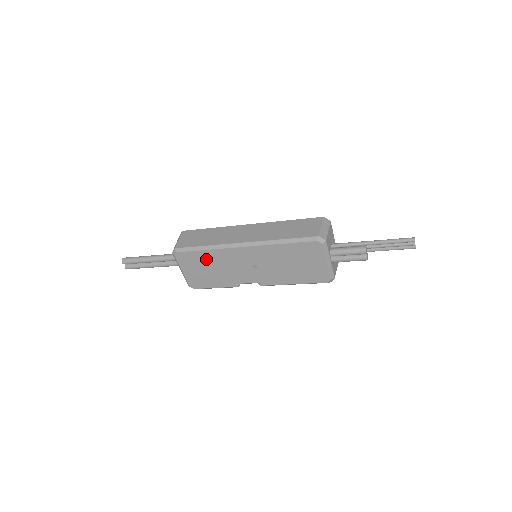
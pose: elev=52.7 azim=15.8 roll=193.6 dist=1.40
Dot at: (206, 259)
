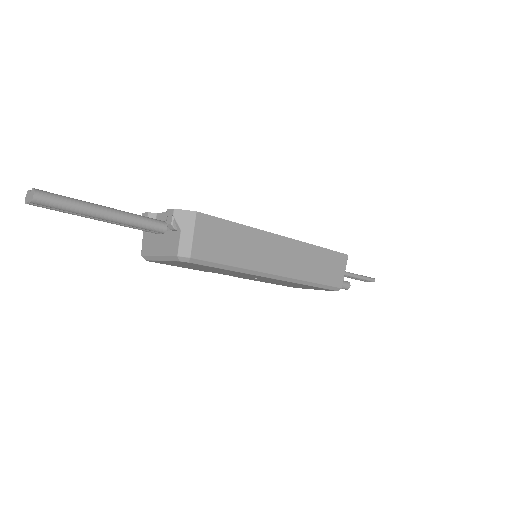
Dot at: (216, 269)
